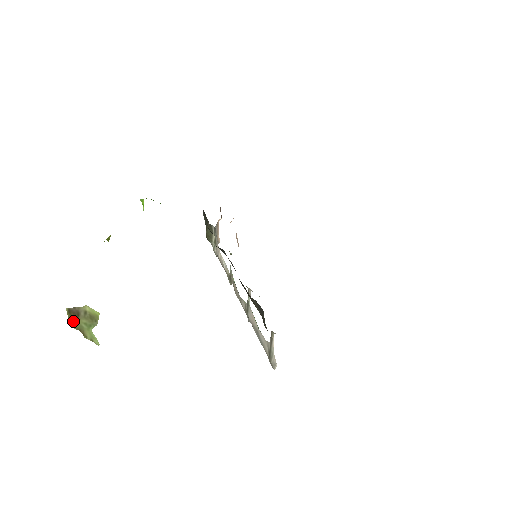
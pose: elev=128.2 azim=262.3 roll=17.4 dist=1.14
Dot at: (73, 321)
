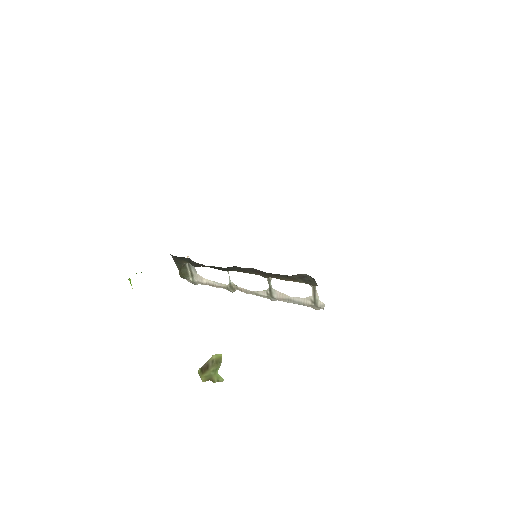
Dot at: (204, 376)
